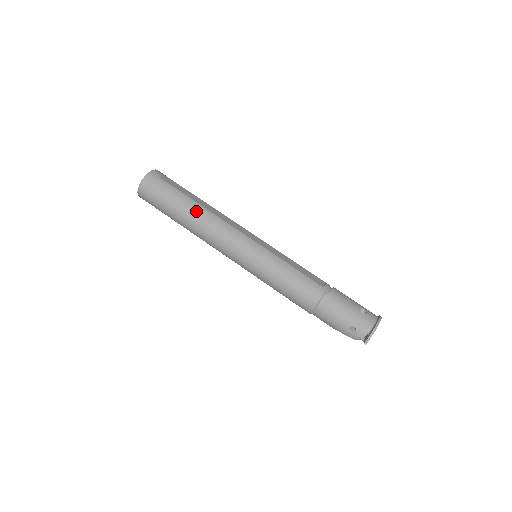
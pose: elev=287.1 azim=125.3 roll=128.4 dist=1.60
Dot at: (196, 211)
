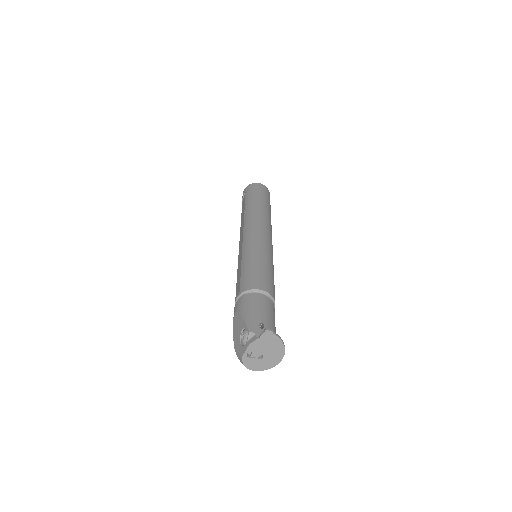
Dot at: (269, 213)
